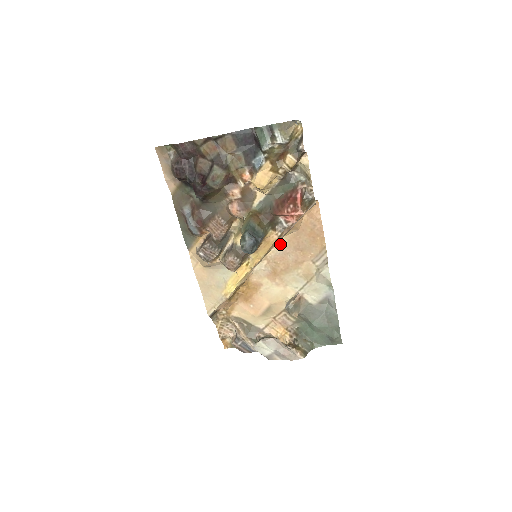
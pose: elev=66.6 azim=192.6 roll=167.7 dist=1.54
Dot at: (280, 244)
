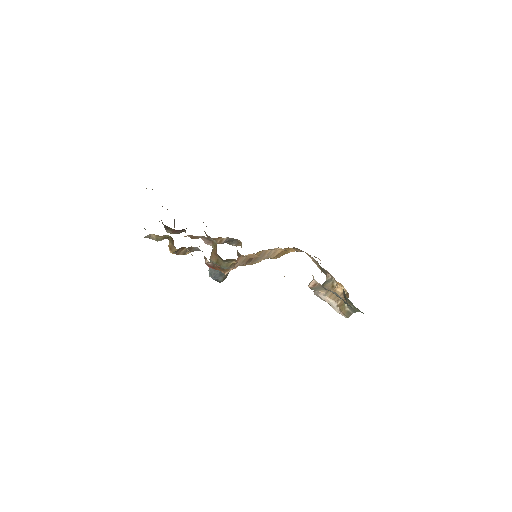
Dot at: occluded
